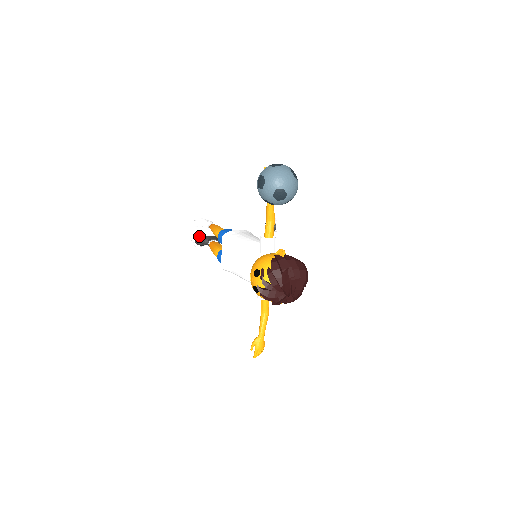
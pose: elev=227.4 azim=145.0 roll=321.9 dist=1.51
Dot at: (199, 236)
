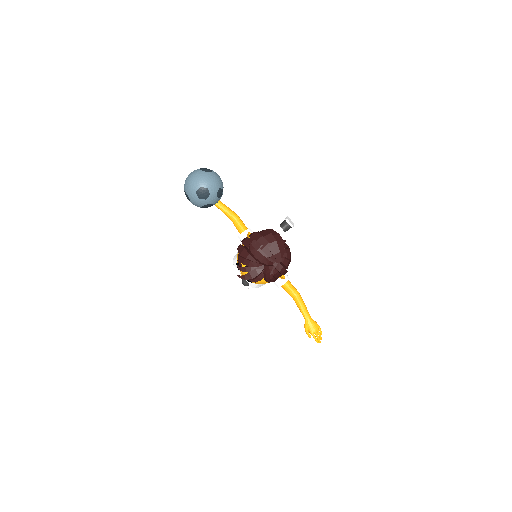
Dot at: occluded
